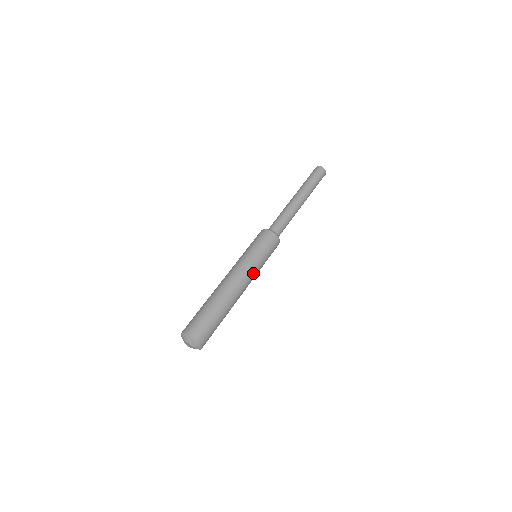
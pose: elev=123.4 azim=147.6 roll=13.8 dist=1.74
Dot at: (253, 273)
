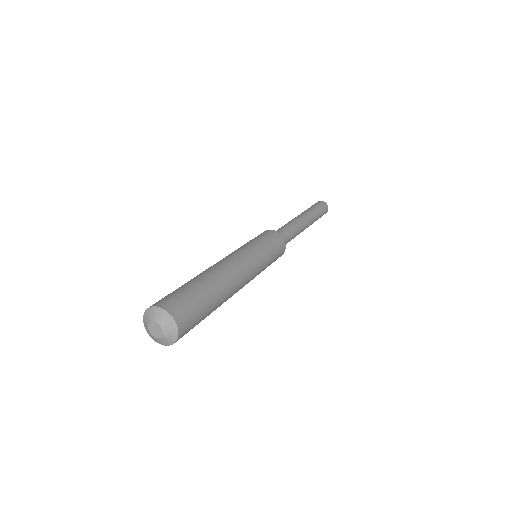
Dot at: (245, 252)
